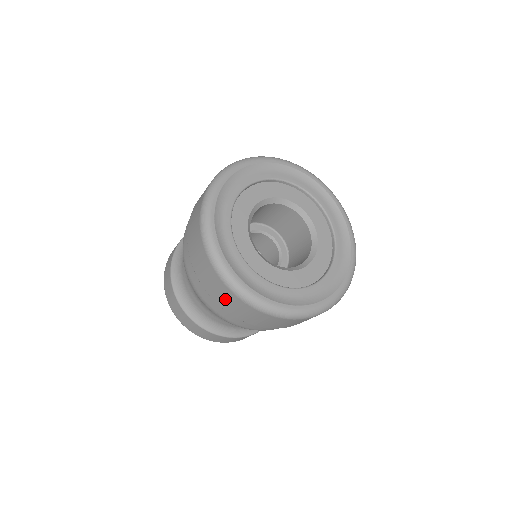
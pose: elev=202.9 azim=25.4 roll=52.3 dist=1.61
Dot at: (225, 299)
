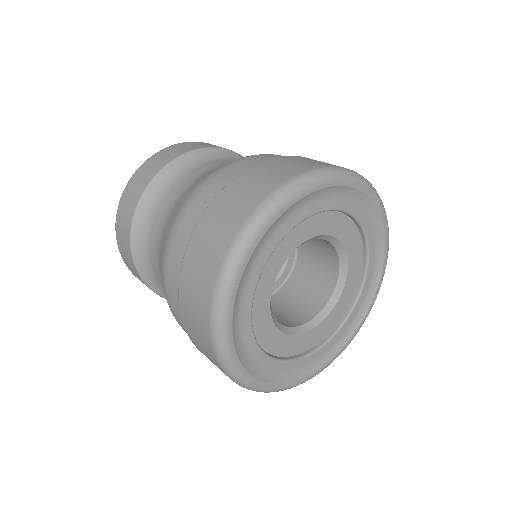
Dot at: (210, 360)
